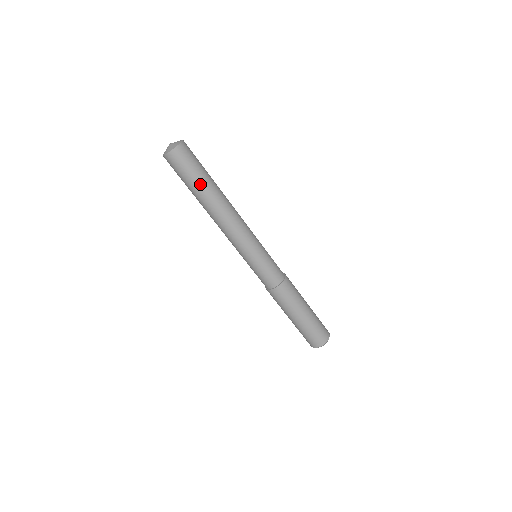
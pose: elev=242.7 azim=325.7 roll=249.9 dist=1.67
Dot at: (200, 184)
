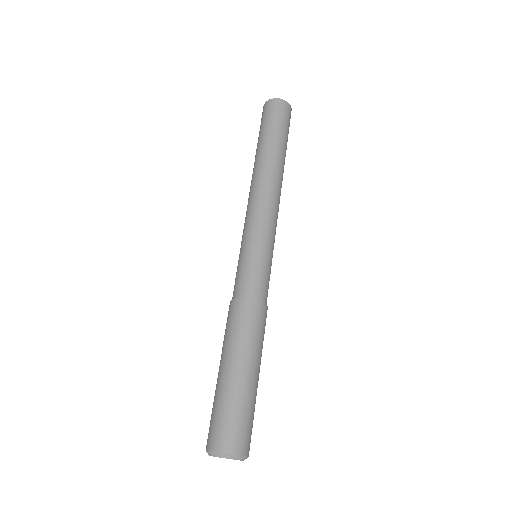
Dot at: (263, 139)
